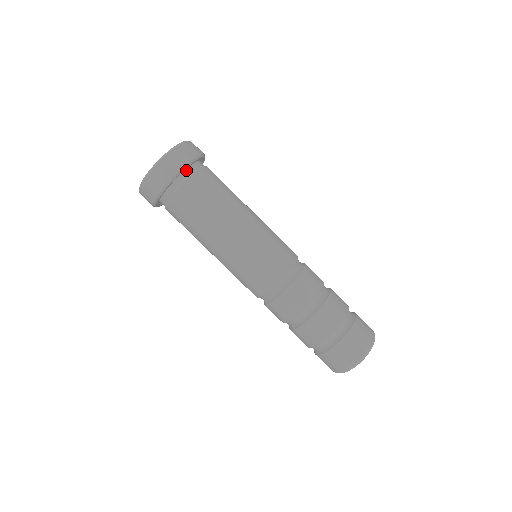
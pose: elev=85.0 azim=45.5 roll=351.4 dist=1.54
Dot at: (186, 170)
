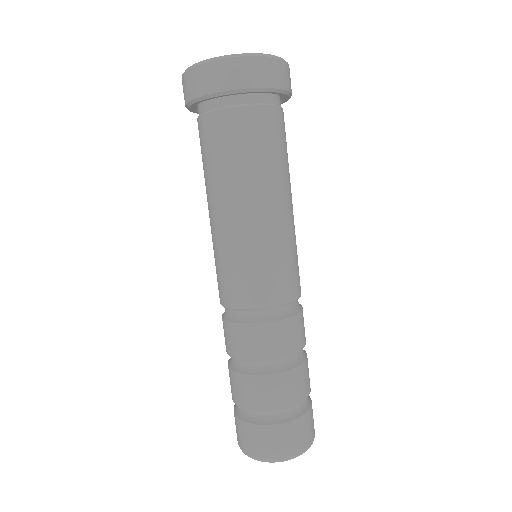
Dot at: (223, 97)
